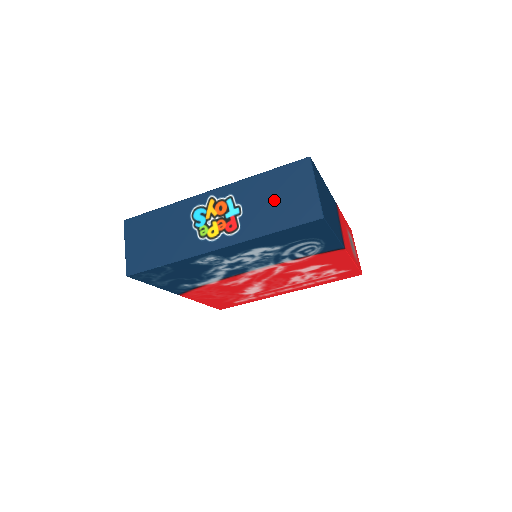
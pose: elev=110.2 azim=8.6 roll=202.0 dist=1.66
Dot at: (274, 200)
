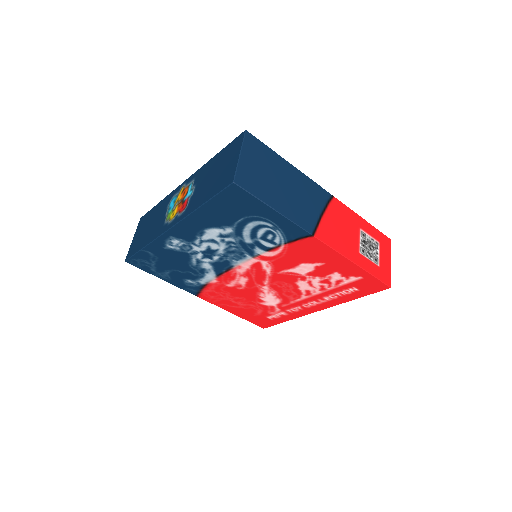
Dot at: (212, 176)
